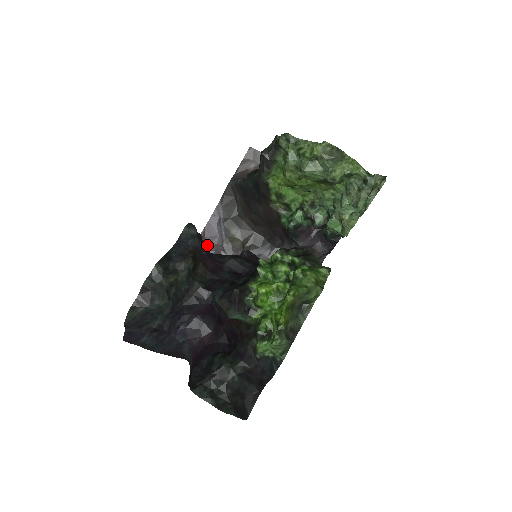
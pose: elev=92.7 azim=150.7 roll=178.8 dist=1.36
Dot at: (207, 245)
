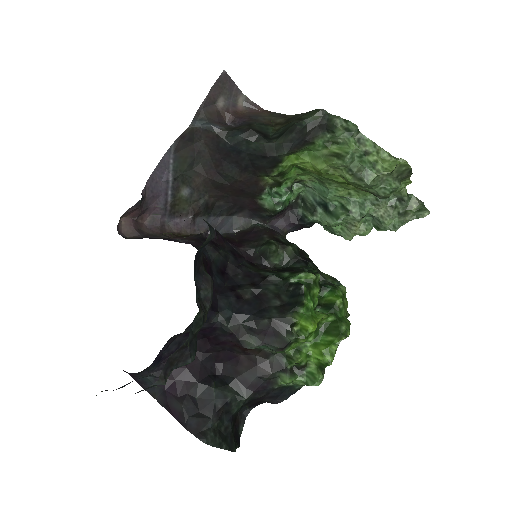
Dot at: (145, 208)
